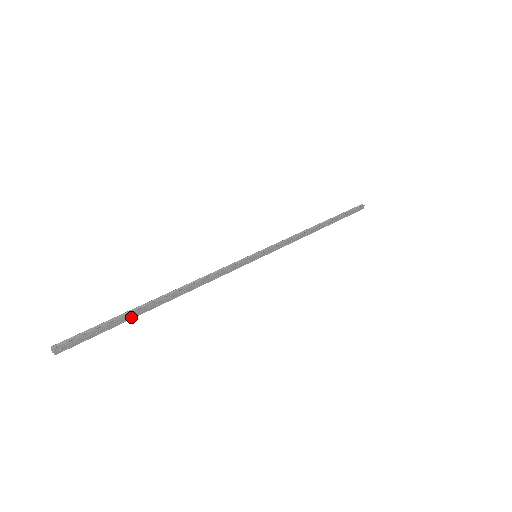
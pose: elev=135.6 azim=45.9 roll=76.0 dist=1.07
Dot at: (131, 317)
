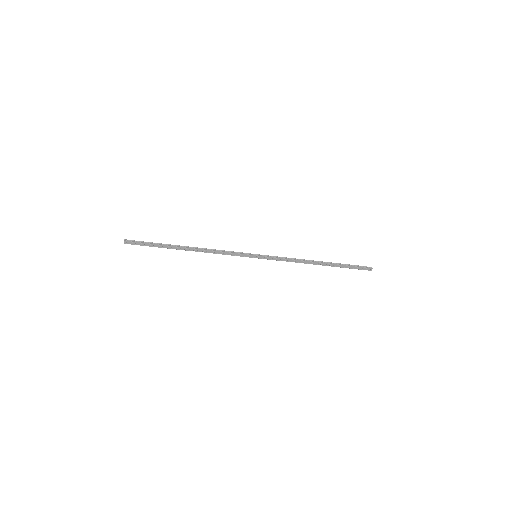
Dot at: (165, 247)
